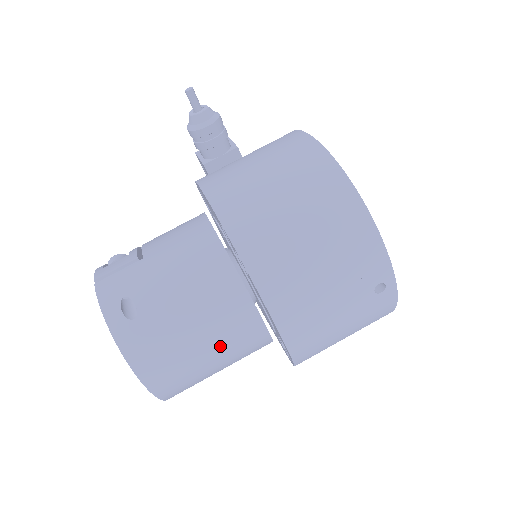
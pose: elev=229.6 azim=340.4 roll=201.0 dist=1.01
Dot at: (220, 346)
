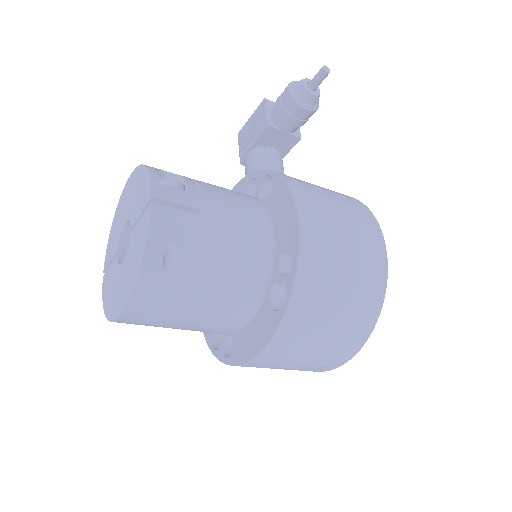
Dot at: (198, 326)
